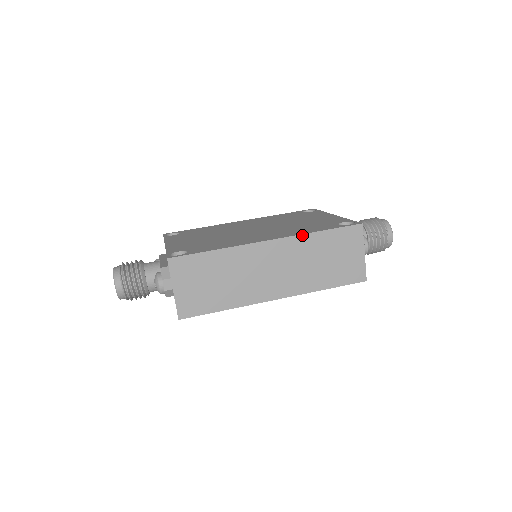
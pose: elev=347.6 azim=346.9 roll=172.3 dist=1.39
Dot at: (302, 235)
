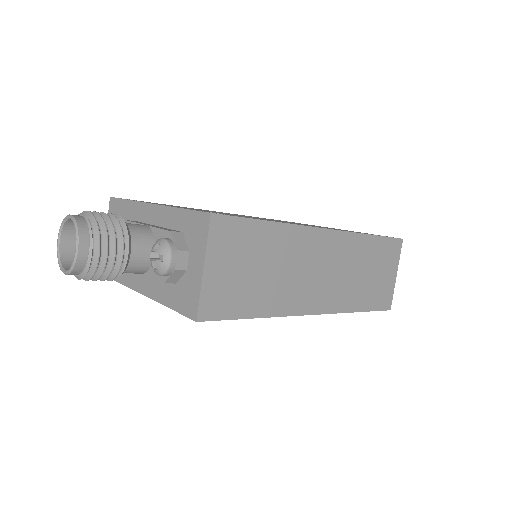
Dot at: (356, 234)
